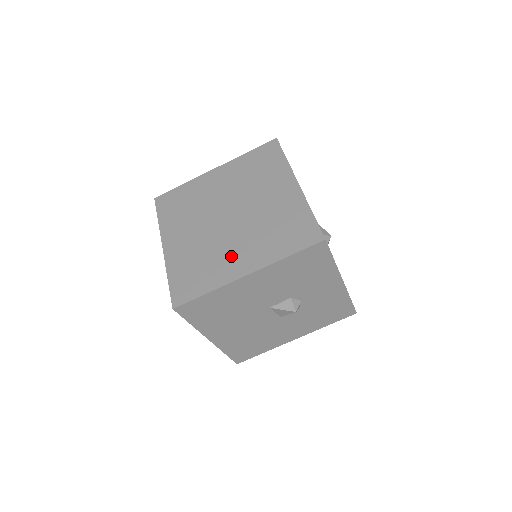
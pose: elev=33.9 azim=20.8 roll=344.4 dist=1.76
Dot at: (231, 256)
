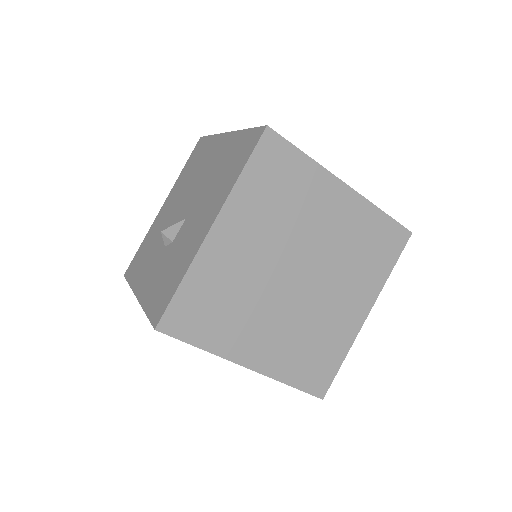
Dot at: (339, 313)
